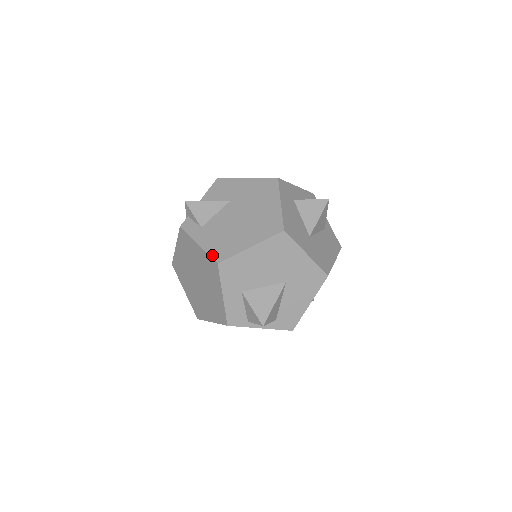
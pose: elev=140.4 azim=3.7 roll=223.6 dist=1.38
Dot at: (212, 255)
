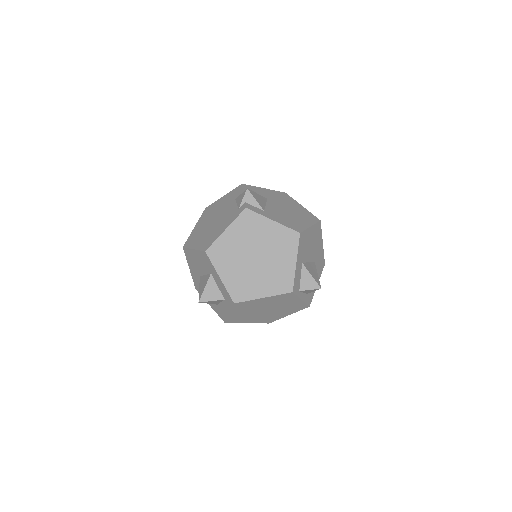
Dot at: (291, 228)
